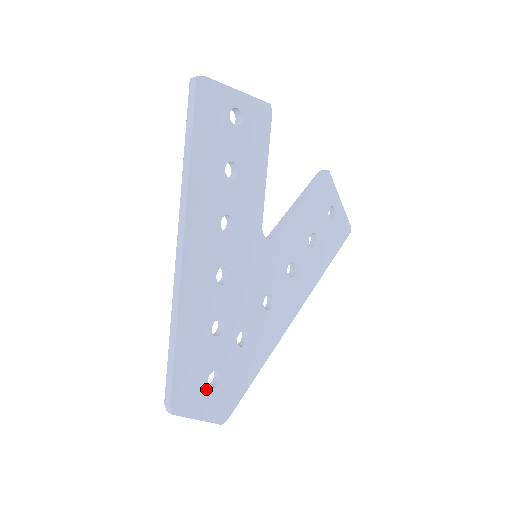
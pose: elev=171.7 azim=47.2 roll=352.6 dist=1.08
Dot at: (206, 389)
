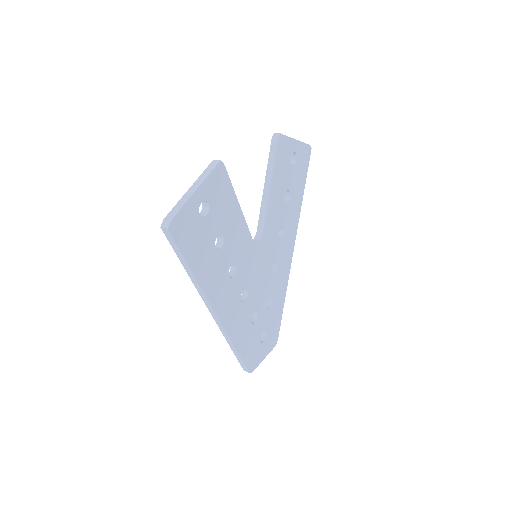
Dot at: (261, 345)
